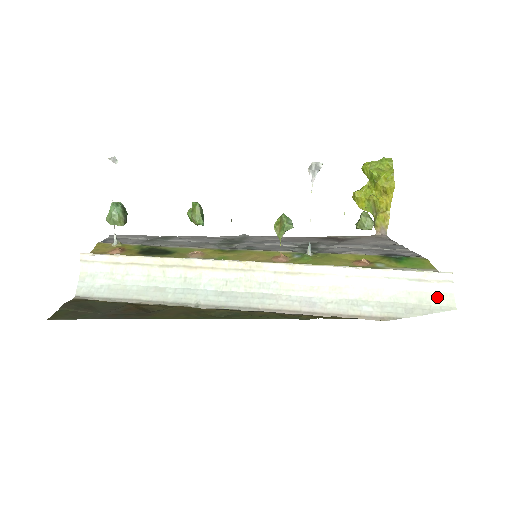
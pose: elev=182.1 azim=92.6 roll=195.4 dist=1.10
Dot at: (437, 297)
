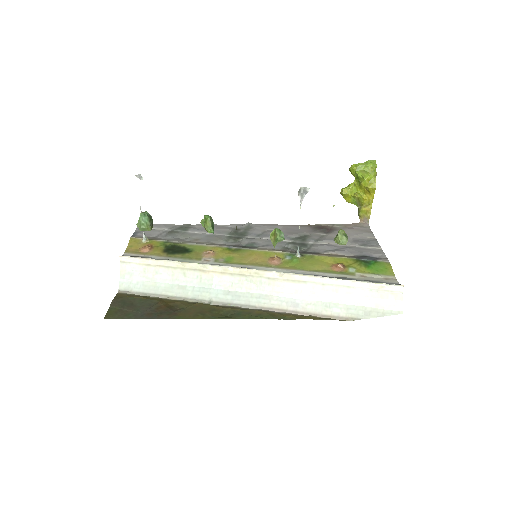
Dot at: (390, 303)
